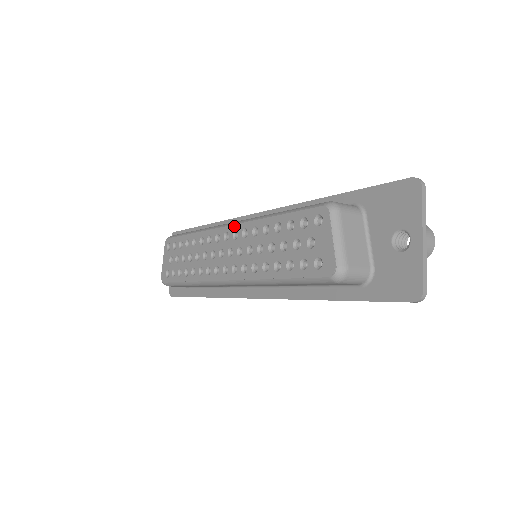
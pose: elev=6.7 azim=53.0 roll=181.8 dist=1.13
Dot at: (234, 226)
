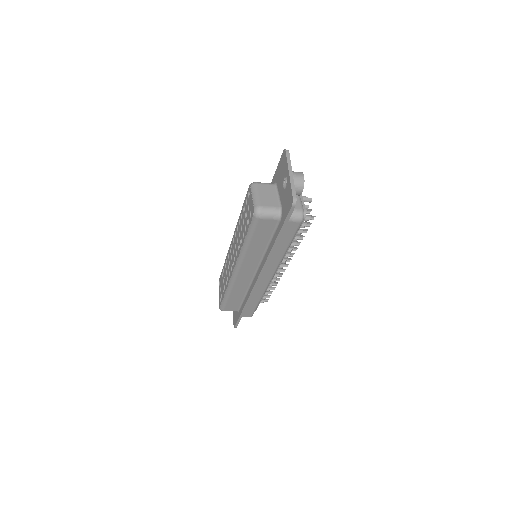
Dot at: (233, 236)
